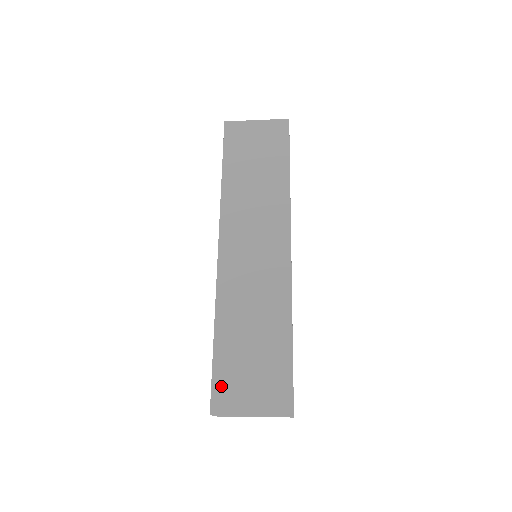
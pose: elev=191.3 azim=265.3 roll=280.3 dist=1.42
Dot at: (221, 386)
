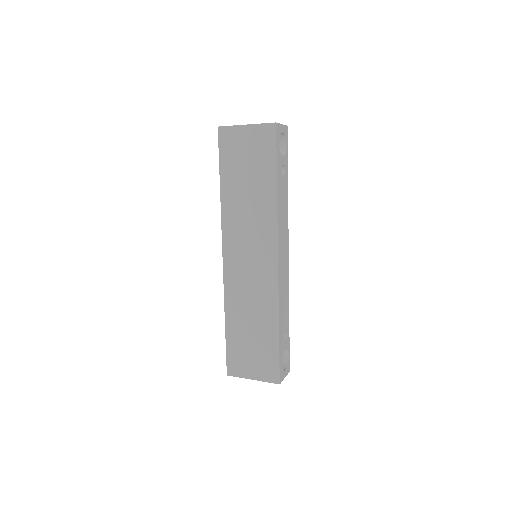
Dot at: (232, 359)
